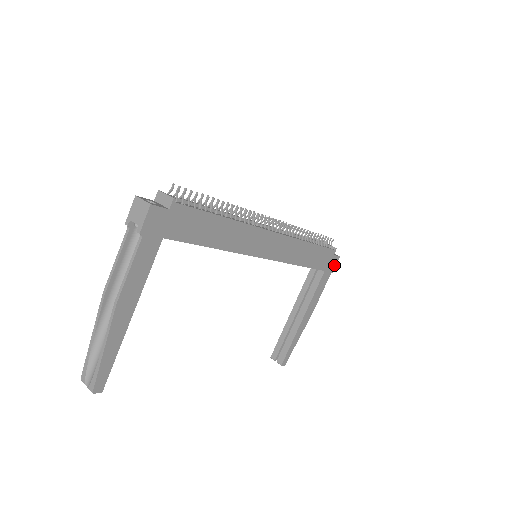
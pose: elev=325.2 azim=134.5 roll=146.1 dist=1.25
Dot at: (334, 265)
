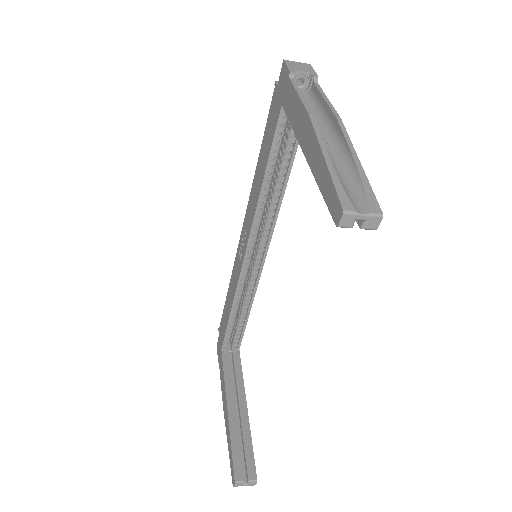
Dot at: occluded
